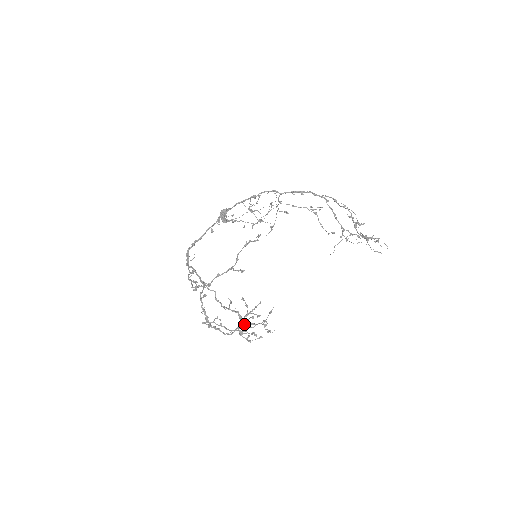
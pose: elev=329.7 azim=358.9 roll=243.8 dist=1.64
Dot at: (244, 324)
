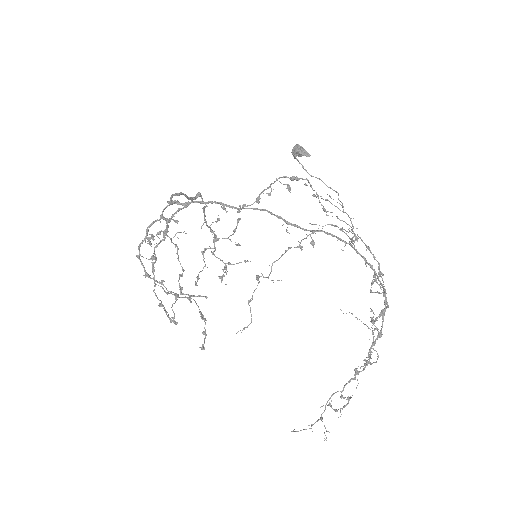
Dot at: (164, 310)
